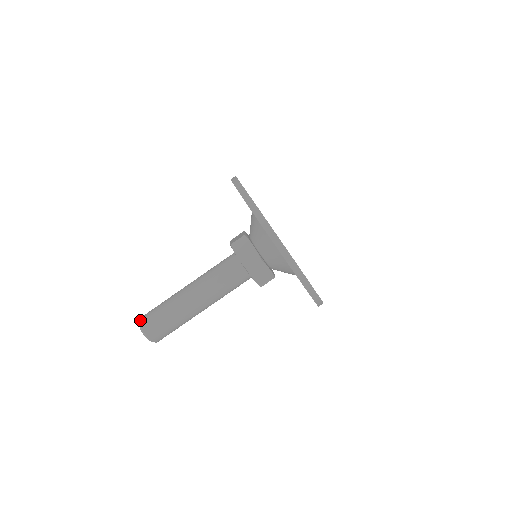
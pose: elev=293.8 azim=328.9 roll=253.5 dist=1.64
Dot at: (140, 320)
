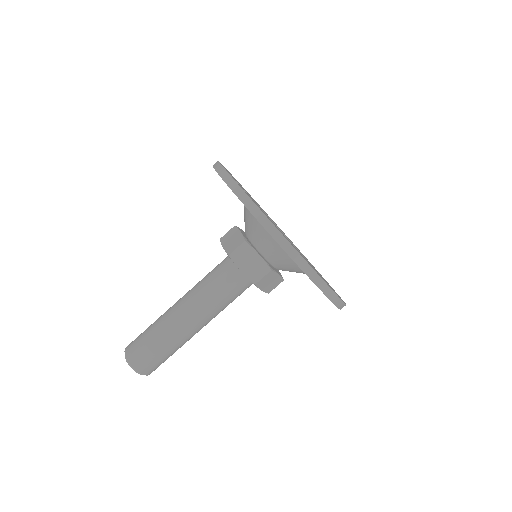
Dot at: (128, 345)
